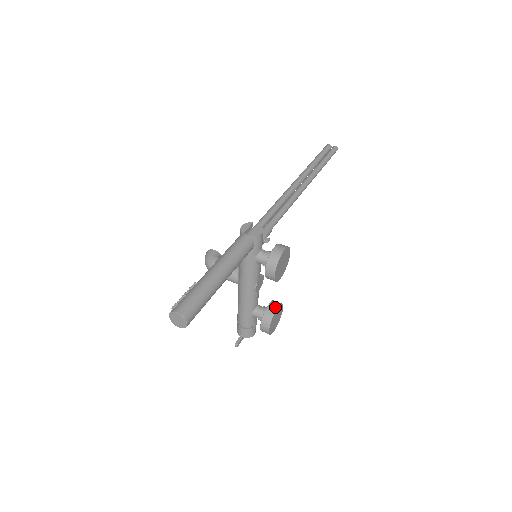
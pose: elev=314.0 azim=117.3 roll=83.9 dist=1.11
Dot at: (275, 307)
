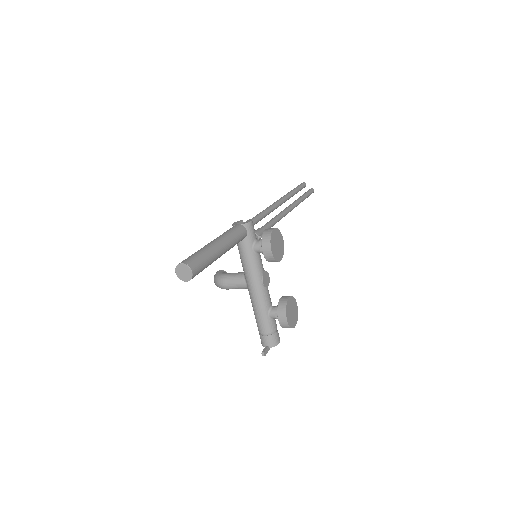
Dot at: (287, 297)
